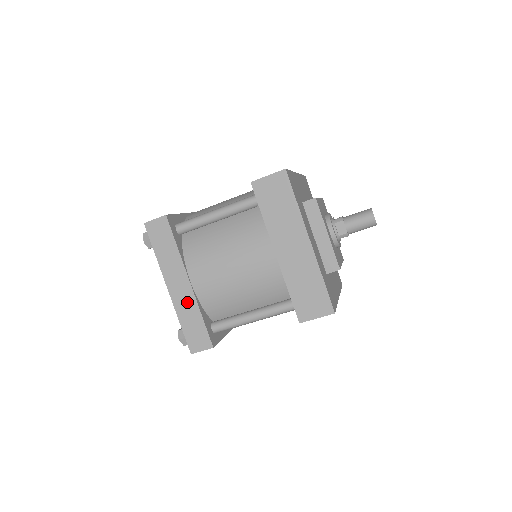
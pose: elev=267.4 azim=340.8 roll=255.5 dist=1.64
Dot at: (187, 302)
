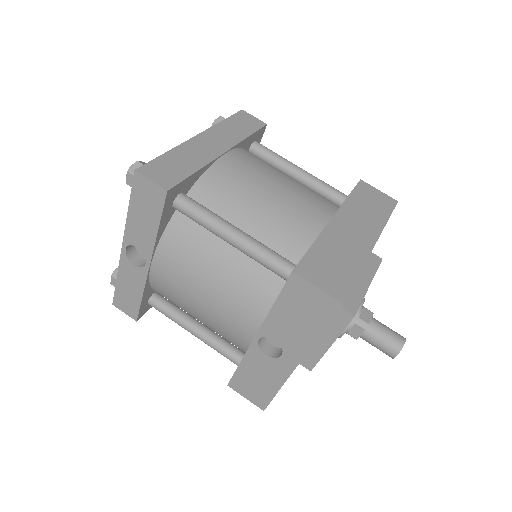
Dot at: (200, 154)
